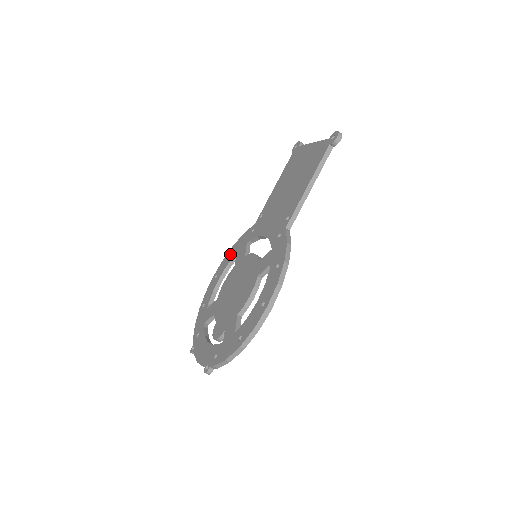
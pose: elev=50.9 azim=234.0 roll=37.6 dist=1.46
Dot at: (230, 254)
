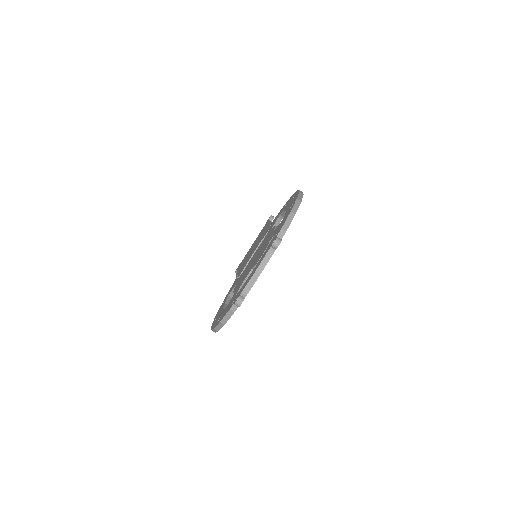
Dot at: occluded
